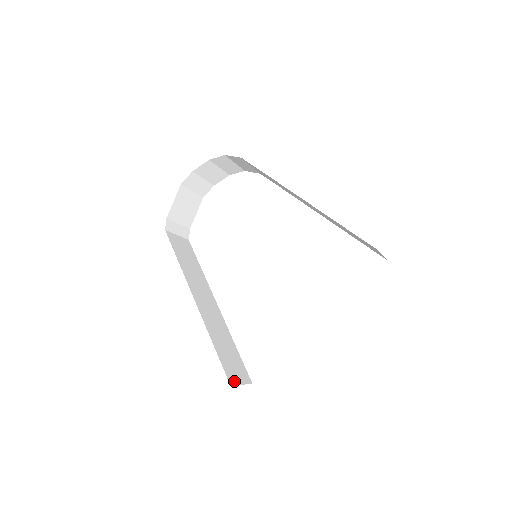
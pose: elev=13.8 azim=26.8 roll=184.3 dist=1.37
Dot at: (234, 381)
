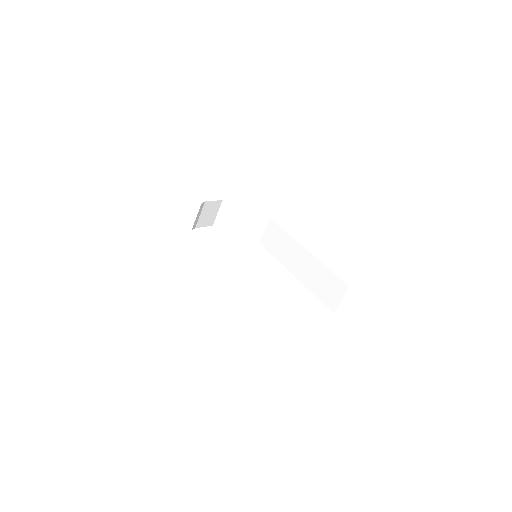
Dot at: occluded
